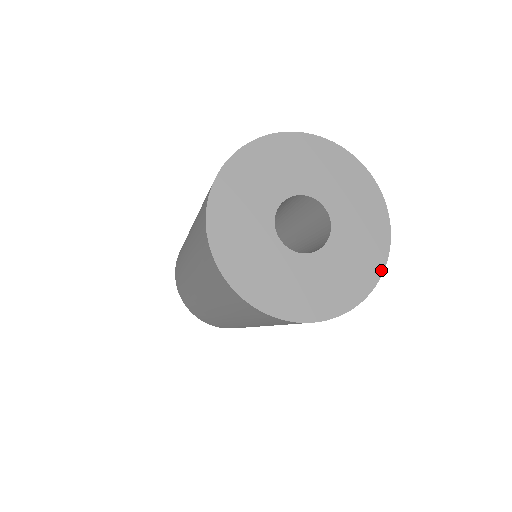
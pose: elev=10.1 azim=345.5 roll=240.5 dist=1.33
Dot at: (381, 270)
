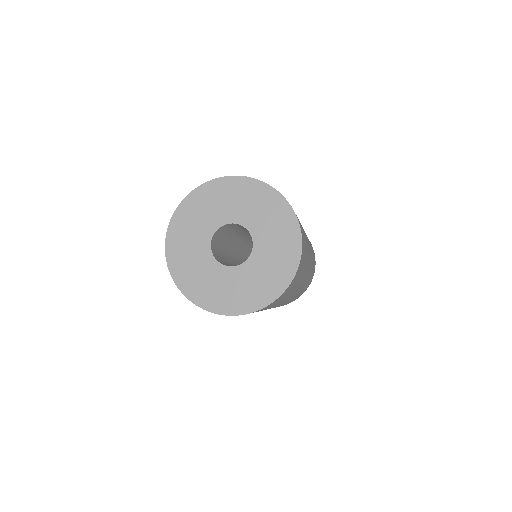
Dot at: (252, 310)
